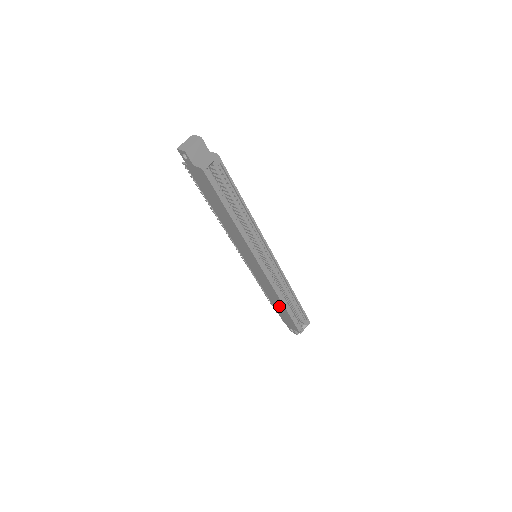
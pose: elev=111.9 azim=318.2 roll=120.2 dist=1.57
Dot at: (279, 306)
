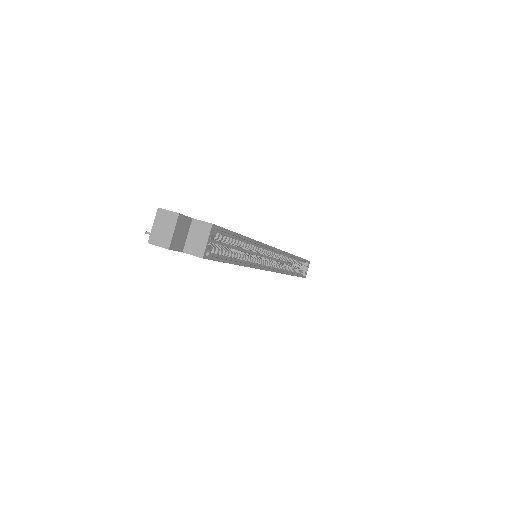
Dot at: occluded
